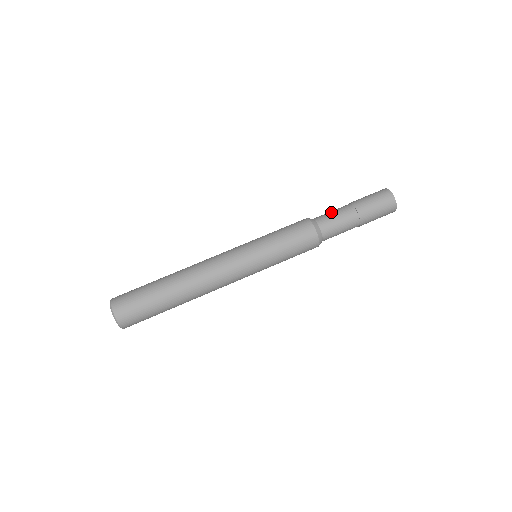
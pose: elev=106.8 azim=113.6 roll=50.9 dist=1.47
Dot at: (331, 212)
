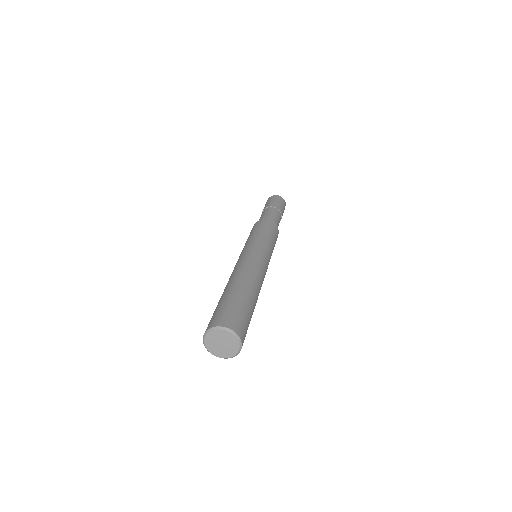
Dot at: occluded
